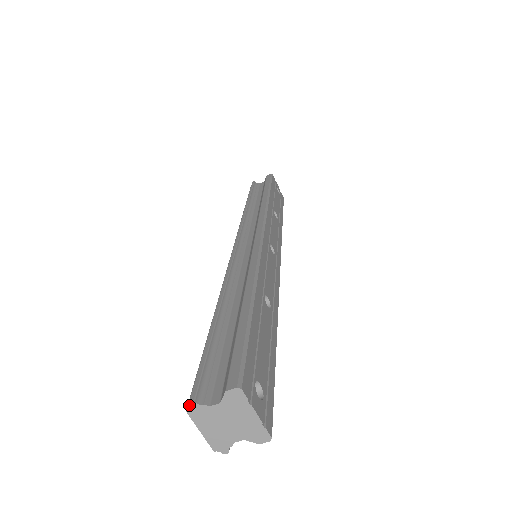
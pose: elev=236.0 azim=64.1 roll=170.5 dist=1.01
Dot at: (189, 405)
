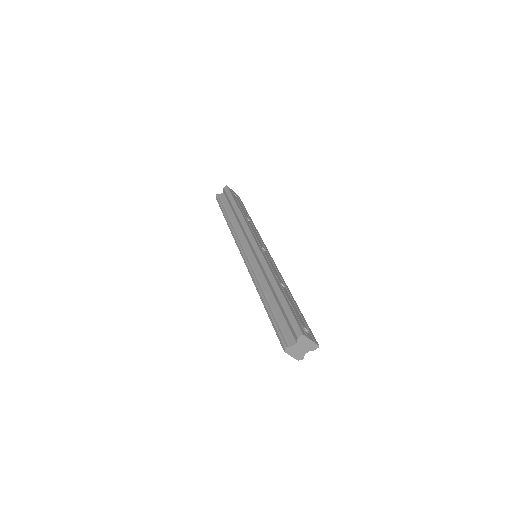
Dot at: (285, 349)
